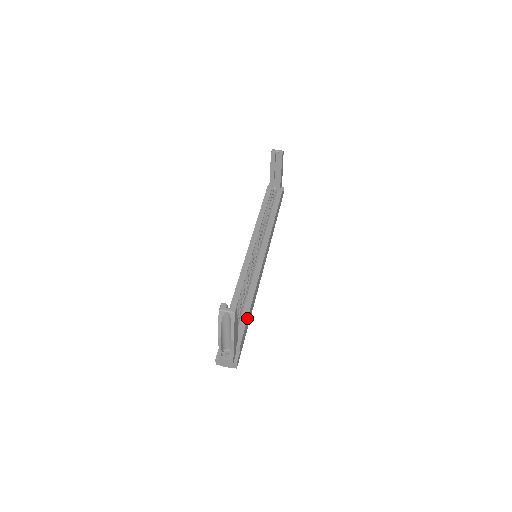
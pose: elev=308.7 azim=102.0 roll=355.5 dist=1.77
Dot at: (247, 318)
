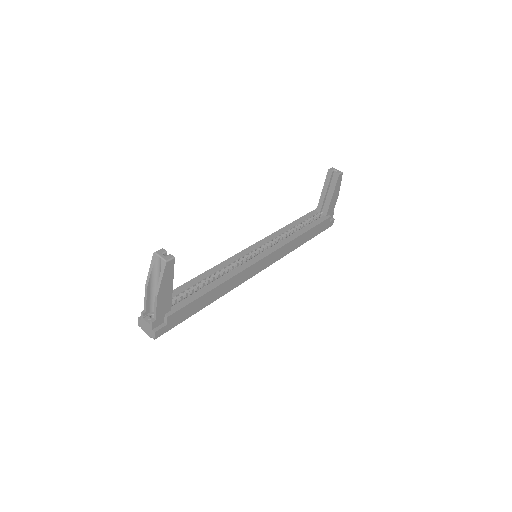
Dot at: (198, 297)
